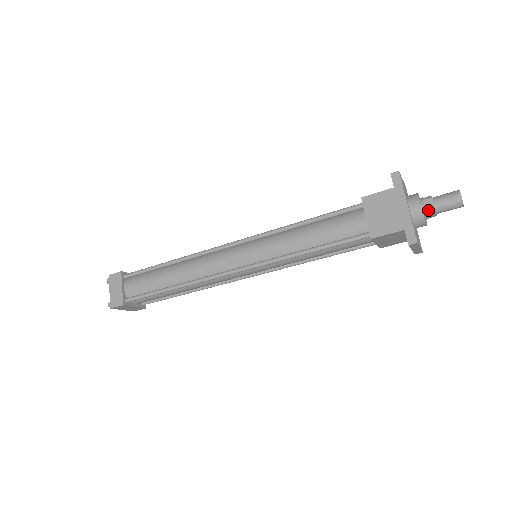
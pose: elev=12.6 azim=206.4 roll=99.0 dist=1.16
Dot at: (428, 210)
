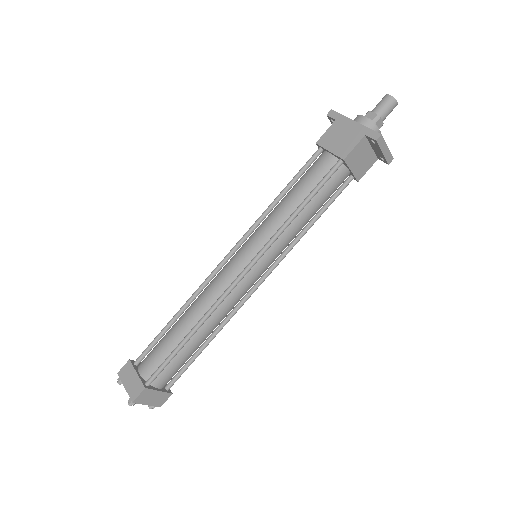
Dot at: (373, 119)
